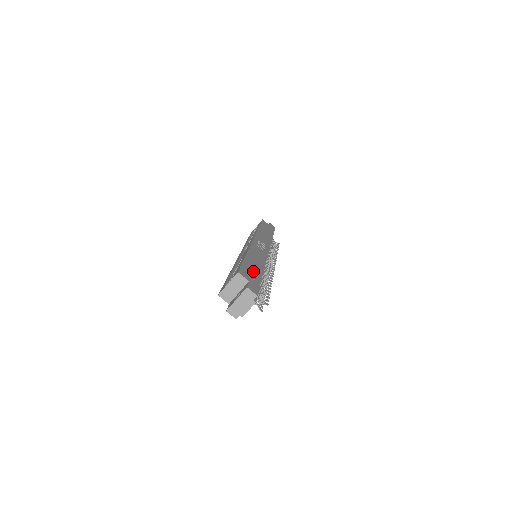
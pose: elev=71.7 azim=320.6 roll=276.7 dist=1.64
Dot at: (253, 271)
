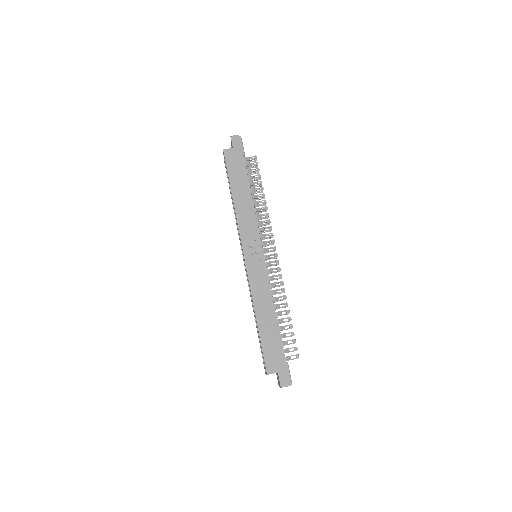
Dot at: (272, 344)
